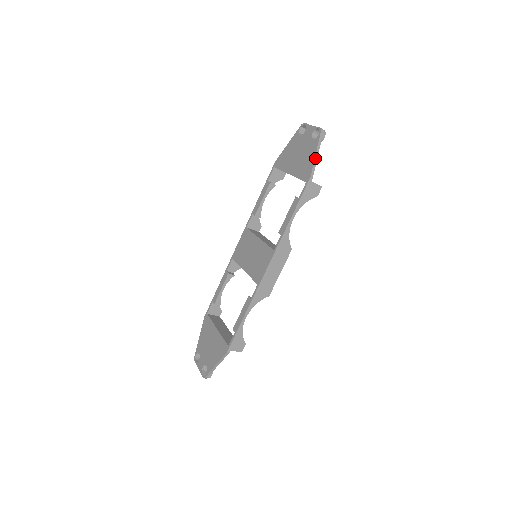
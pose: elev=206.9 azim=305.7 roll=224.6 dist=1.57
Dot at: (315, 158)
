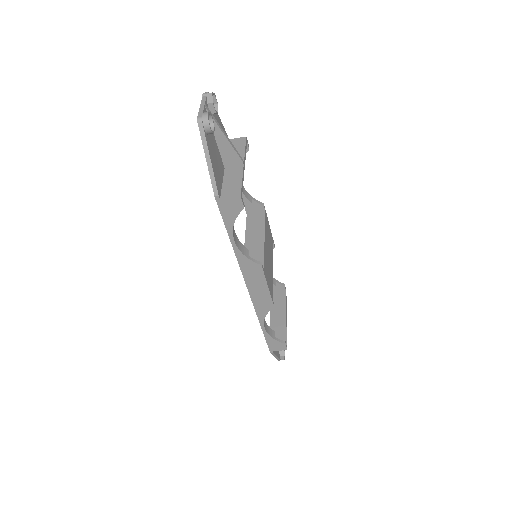
Dot at: (208, 167)
